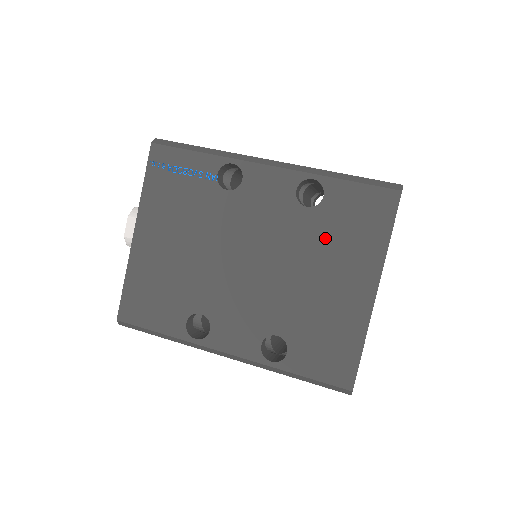
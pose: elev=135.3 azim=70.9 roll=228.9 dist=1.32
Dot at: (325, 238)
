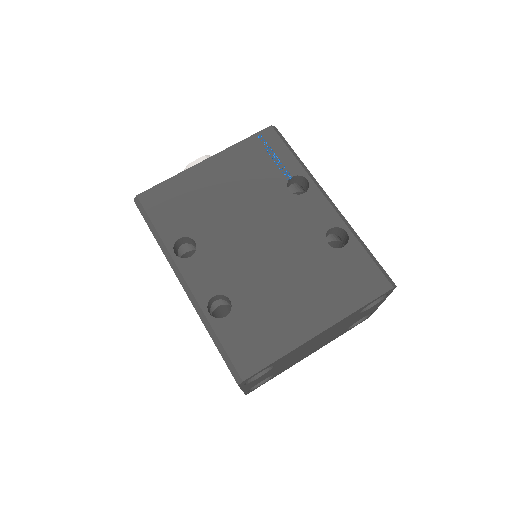
Dot at: (321, 271)
